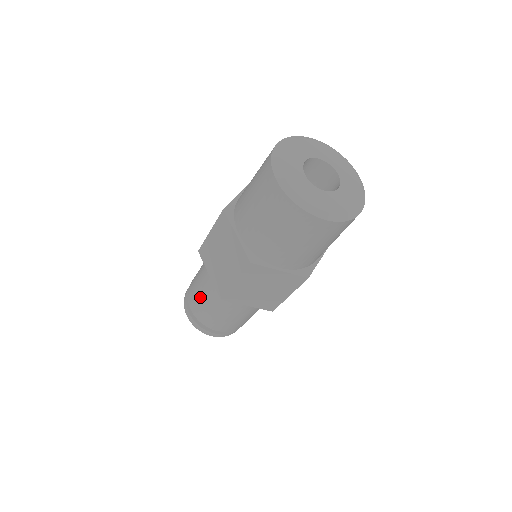
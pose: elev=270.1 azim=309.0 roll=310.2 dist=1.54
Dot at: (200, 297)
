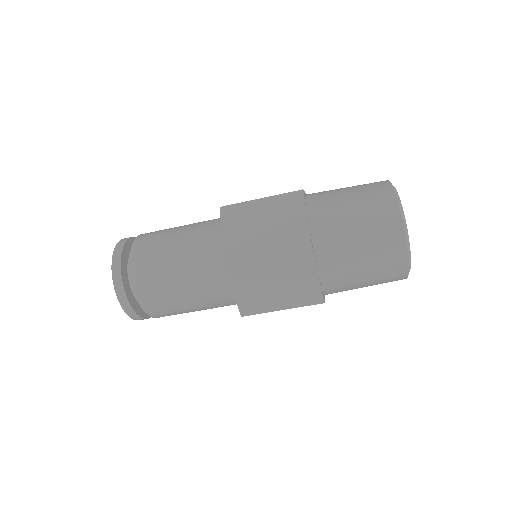
Dot at: occluded
